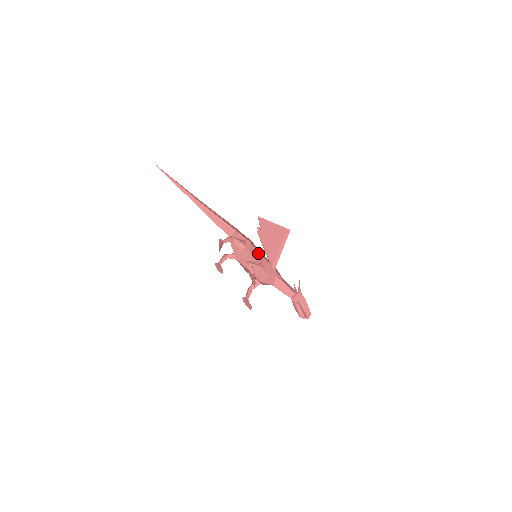
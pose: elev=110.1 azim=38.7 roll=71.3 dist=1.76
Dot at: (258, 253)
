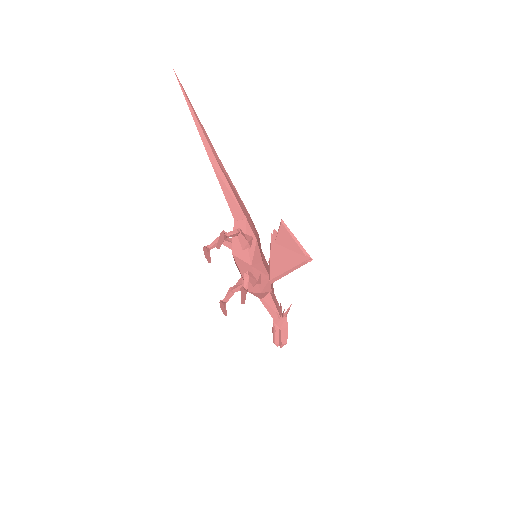
Dot at: (261, 259)
